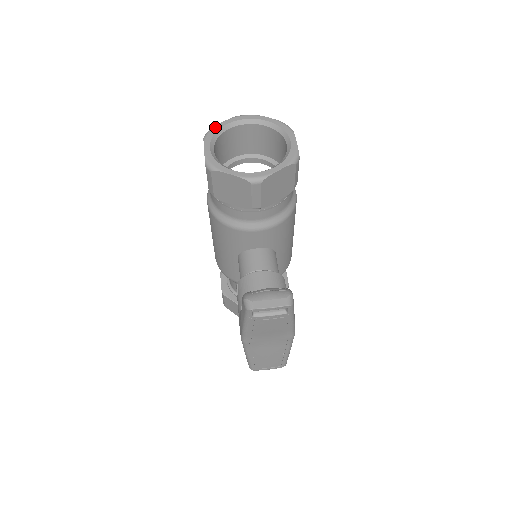
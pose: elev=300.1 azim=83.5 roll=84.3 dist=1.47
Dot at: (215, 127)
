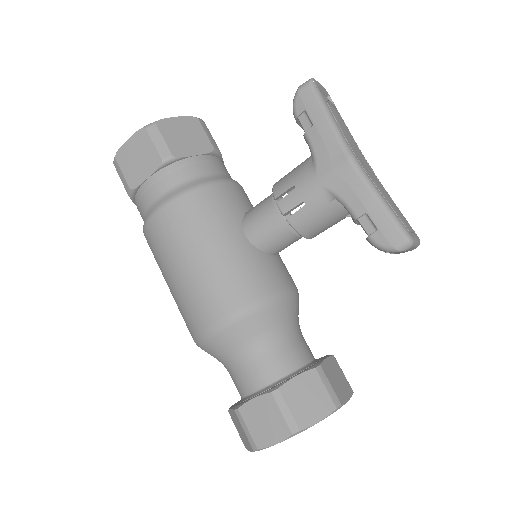
Dot at: occluded
